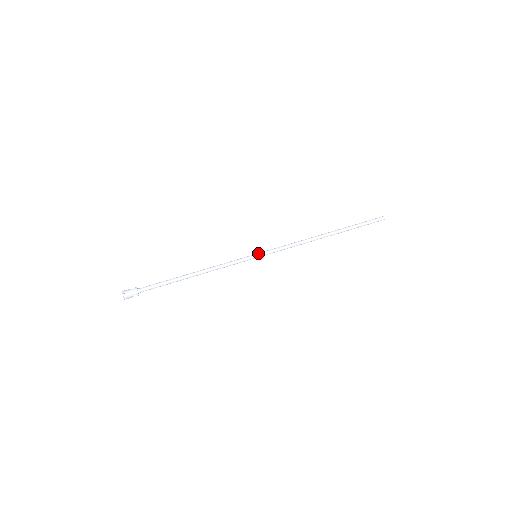
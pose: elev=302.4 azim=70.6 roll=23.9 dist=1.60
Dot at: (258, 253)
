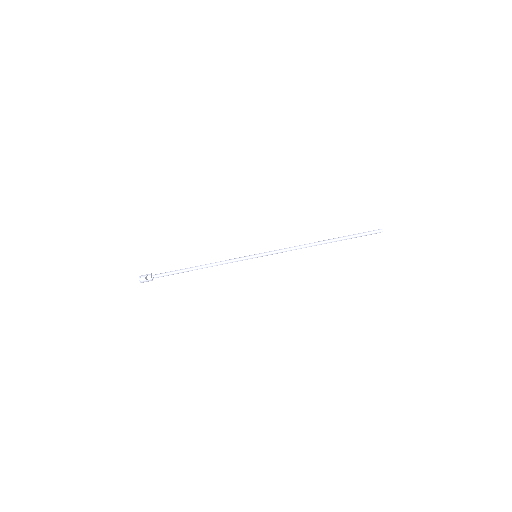
Dot at: occluded
